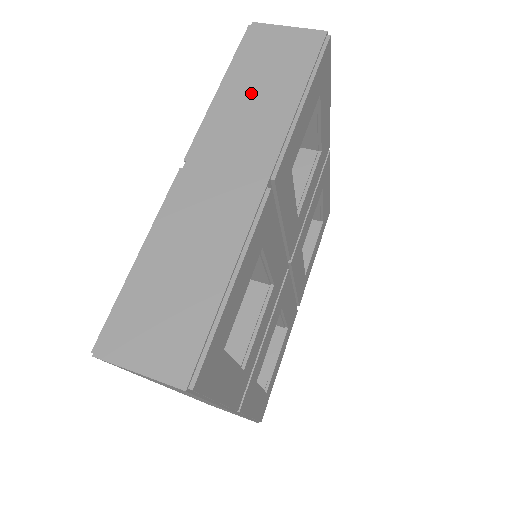
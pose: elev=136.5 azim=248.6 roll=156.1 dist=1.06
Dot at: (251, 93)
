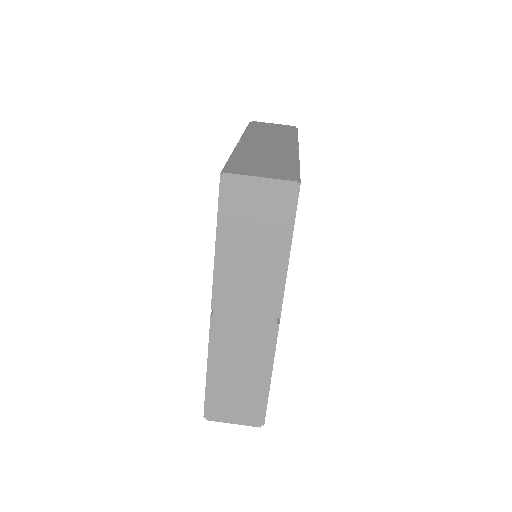
Dot at: (245, 253)
